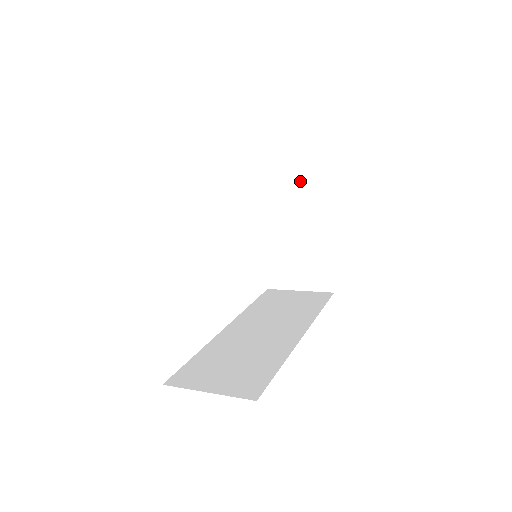
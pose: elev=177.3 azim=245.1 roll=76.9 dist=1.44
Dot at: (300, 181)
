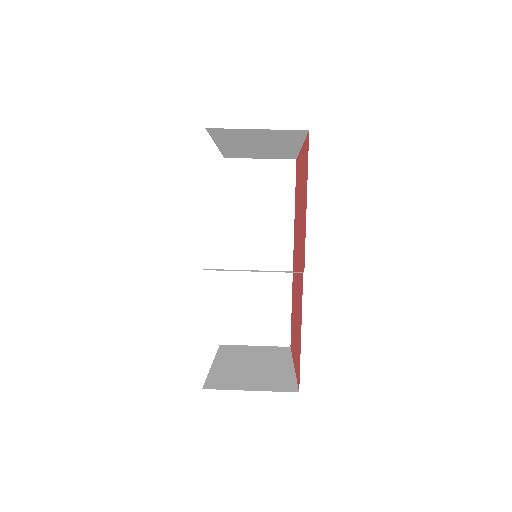
Dot at: (271, 136)
